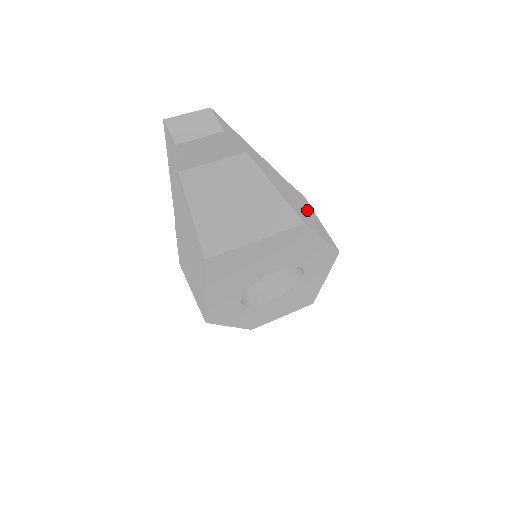
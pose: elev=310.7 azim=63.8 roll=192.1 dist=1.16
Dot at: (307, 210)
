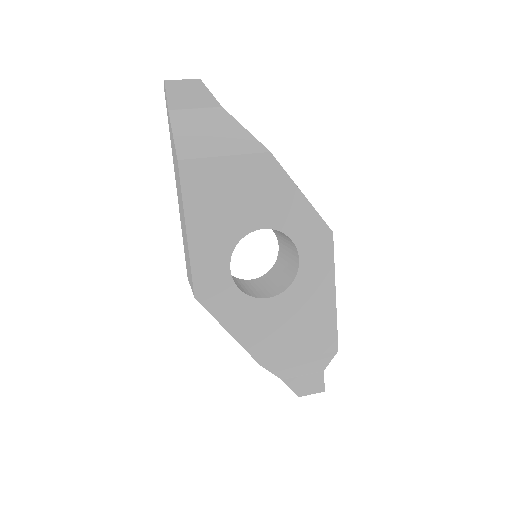
Dot at: occluded
